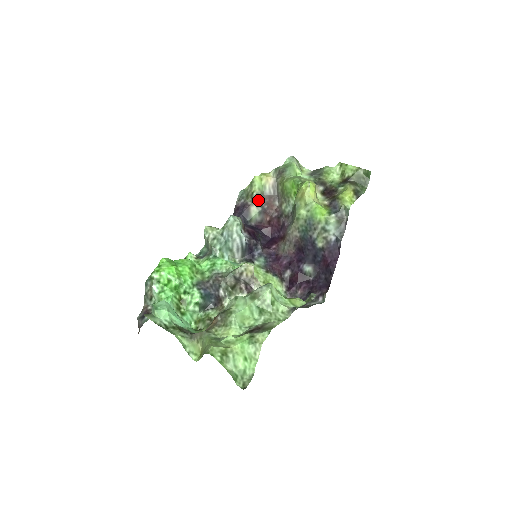
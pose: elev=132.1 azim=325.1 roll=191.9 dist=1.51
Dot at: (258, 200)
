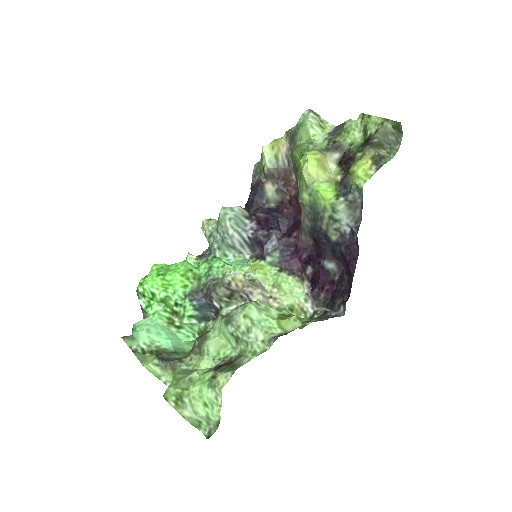
Dot at: (272, 175)
